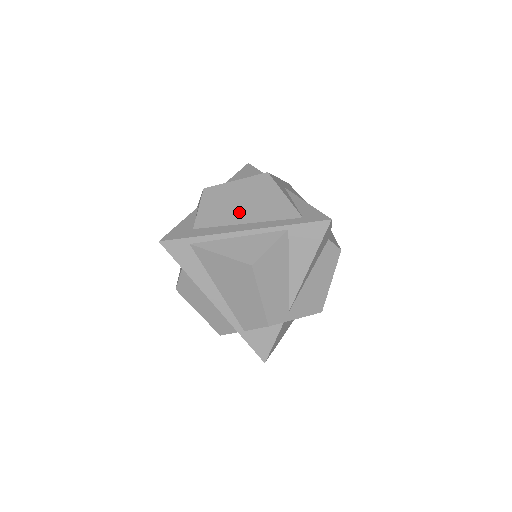
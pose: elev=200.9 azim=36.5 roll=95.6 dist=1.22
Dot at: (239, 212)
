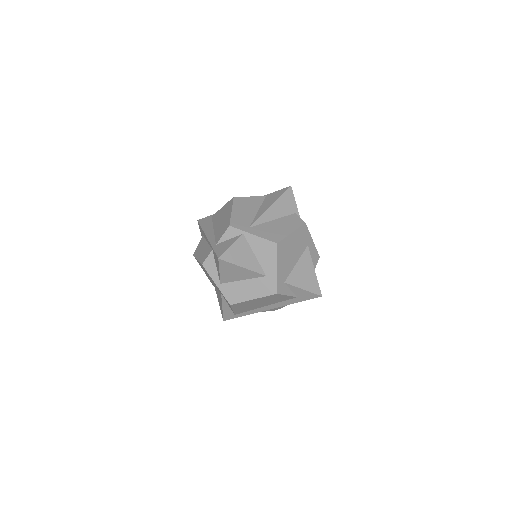
Dot at: occluded
